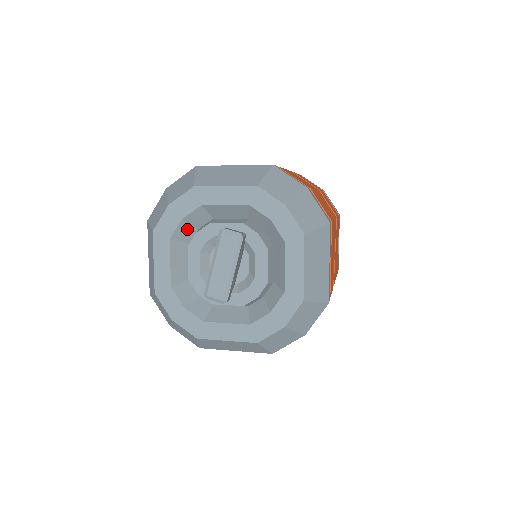
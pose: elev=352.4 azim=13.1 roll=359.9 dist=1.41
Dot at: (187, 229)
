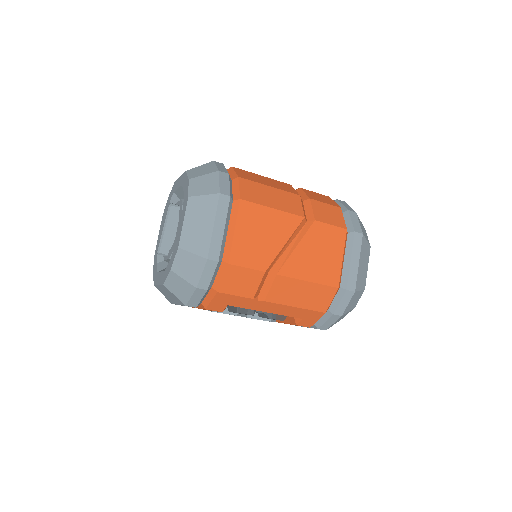
Dot at: occluded
